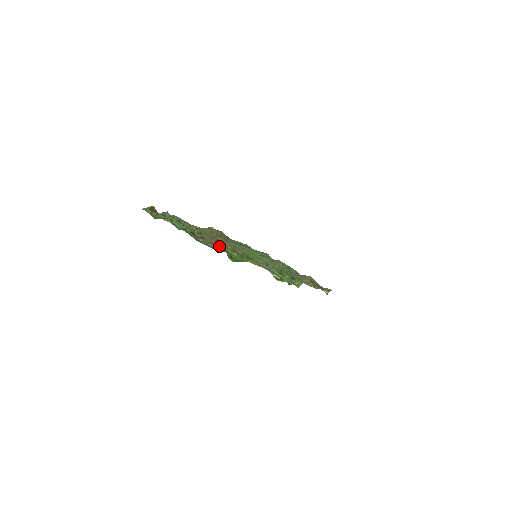
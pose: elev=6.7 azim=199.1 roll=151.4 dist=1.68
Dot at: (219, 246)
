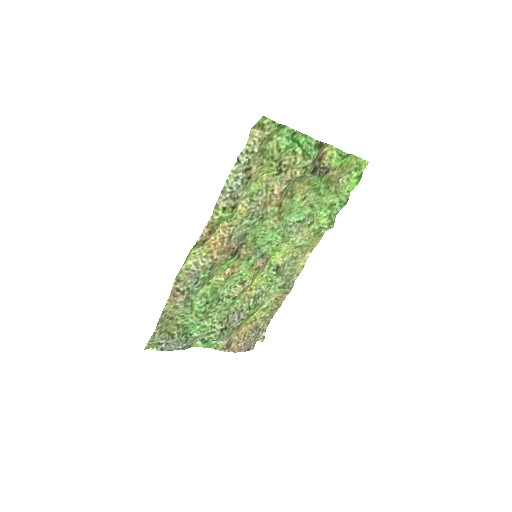
Dot at: (316, 161)
